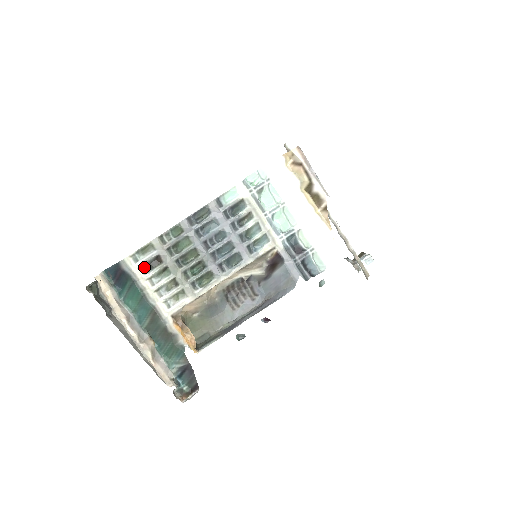
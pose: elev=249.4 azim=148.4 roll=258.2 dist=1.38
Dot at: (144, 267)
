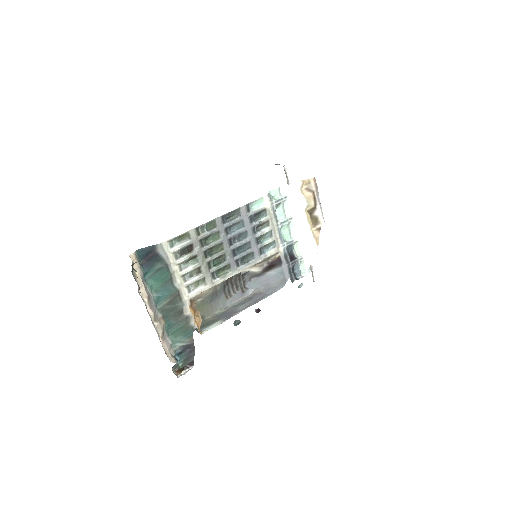
Dot at: (177, 253)
